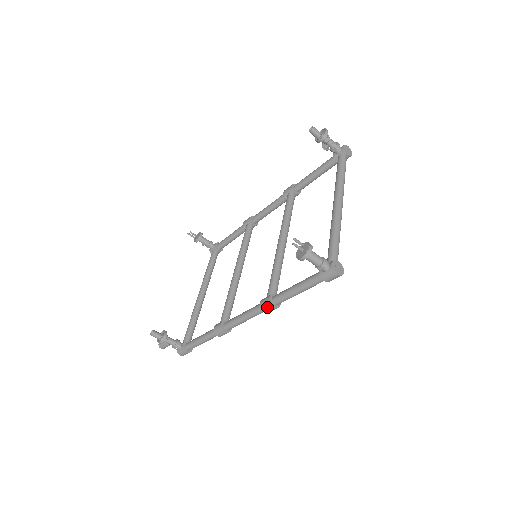
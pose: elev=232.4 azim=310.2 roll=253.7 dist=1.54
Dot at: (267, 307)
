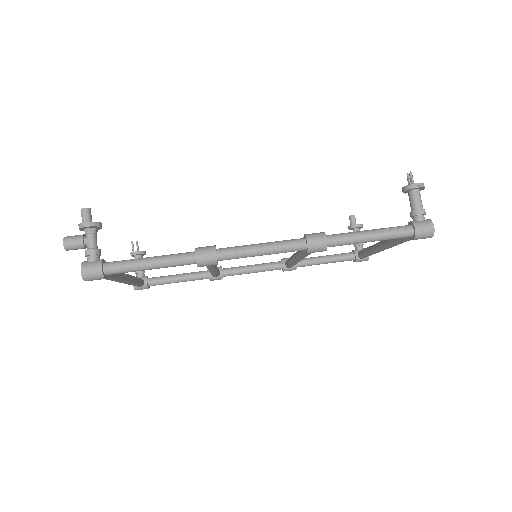
Dot at: (317, 237)
